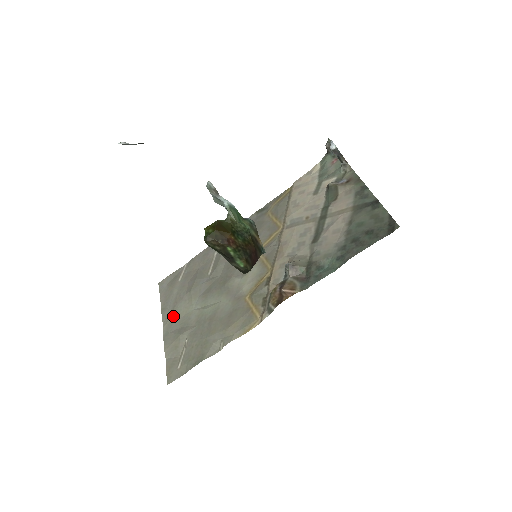
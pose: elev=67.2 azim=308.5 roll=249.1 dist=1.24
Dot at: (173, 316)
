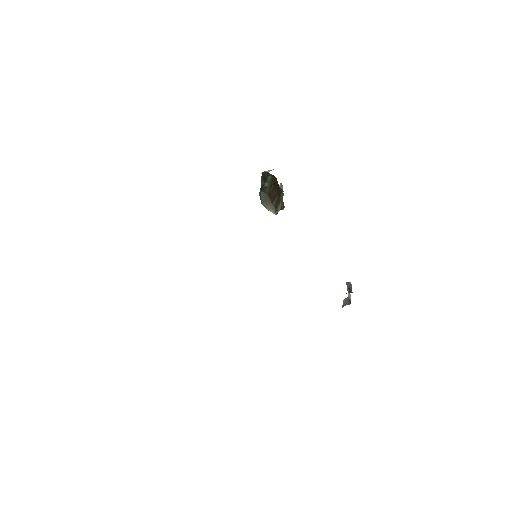
Dot at: occluded
